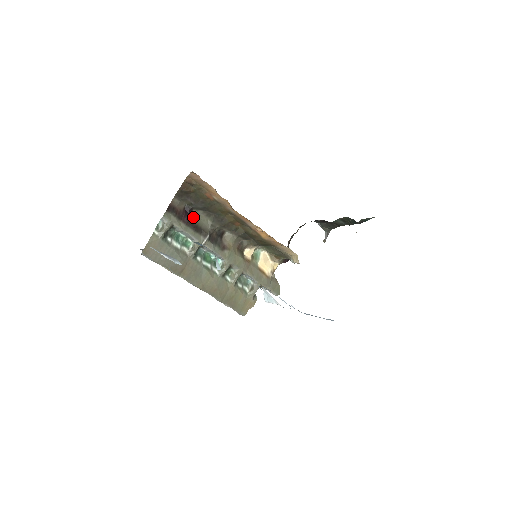
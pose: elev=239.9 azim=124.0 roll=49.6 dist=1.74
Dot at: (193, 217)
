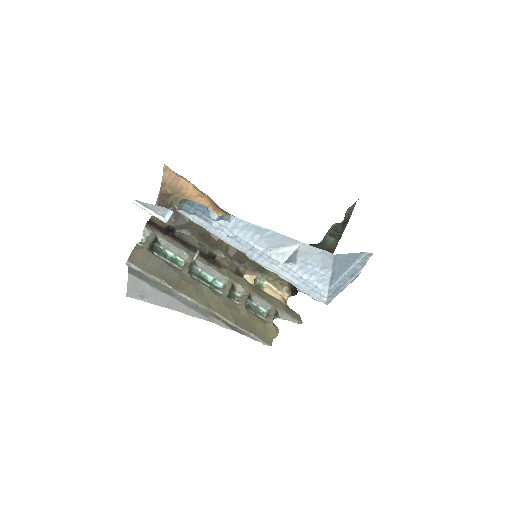
Dot at: (177, 236)
